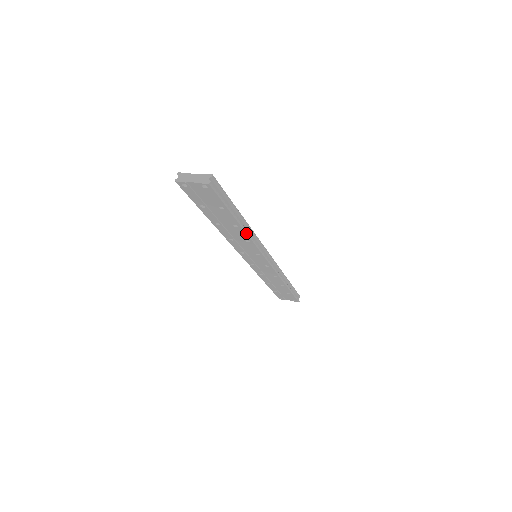
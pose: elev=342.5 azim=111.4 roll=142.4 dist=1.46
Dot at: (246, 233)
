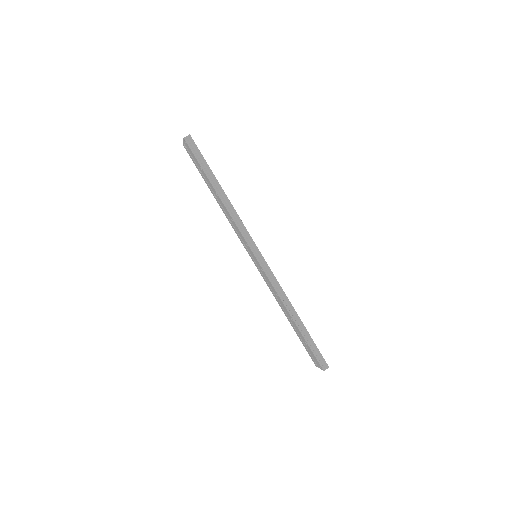
Dot at: (224, 205)
